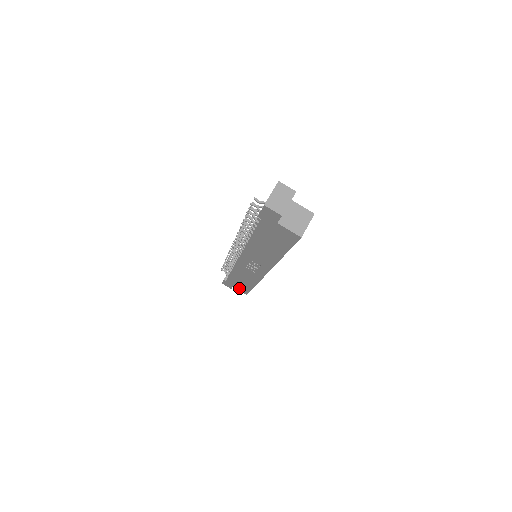
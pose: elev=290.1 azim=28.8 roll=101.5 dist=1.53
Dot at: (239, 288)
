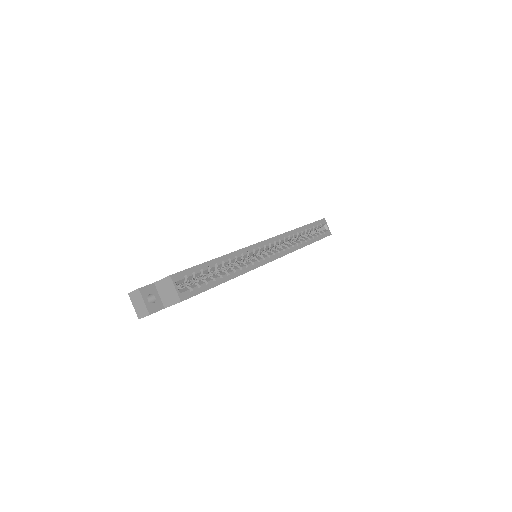
Dot at: occluded
